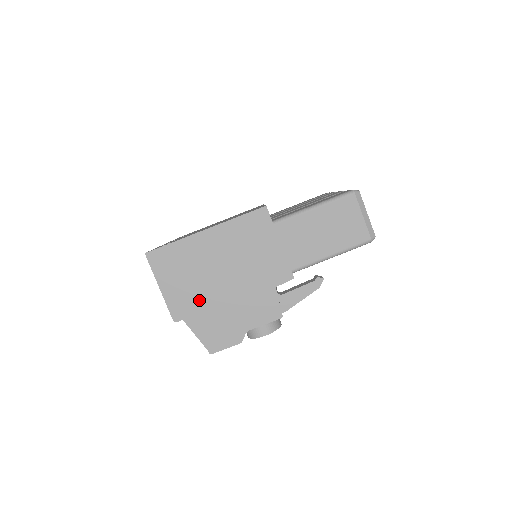
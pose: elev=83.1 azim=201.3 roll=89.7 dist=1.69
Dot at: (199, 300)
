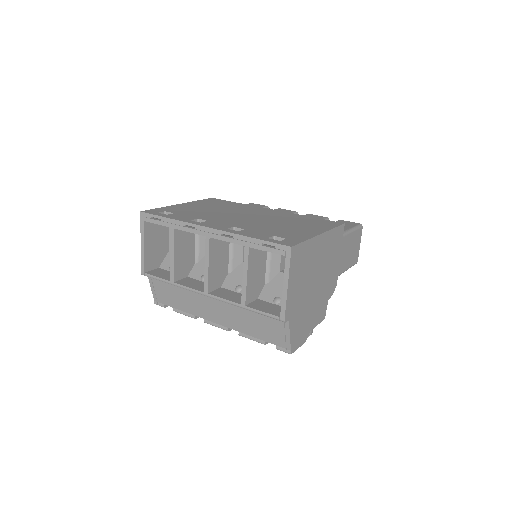
Dot at: (301, 301)
